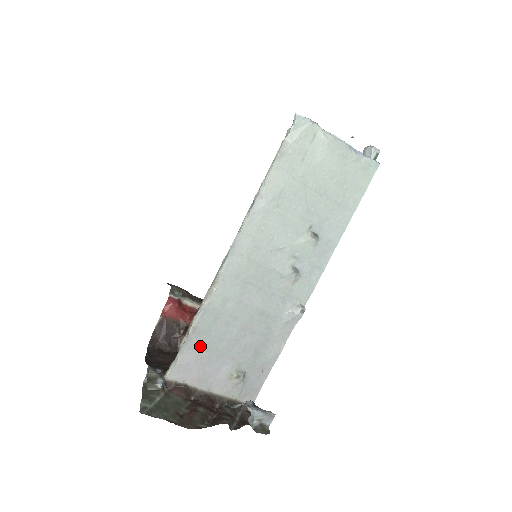
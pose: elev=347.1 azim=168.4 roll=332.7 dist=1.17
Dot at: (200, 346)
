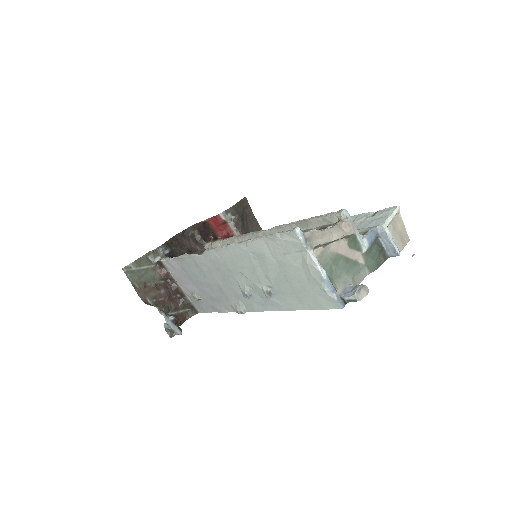
Dot at: (182, 267)
